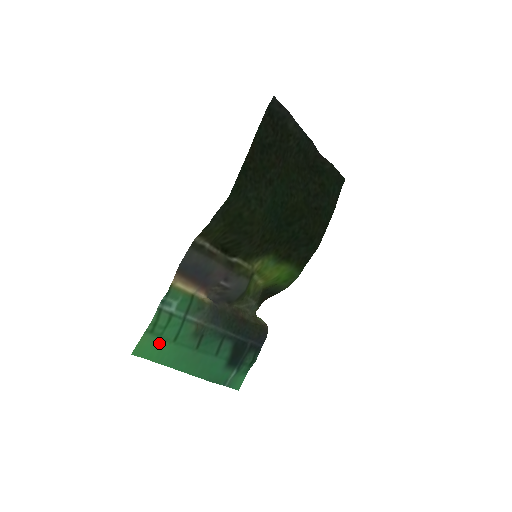
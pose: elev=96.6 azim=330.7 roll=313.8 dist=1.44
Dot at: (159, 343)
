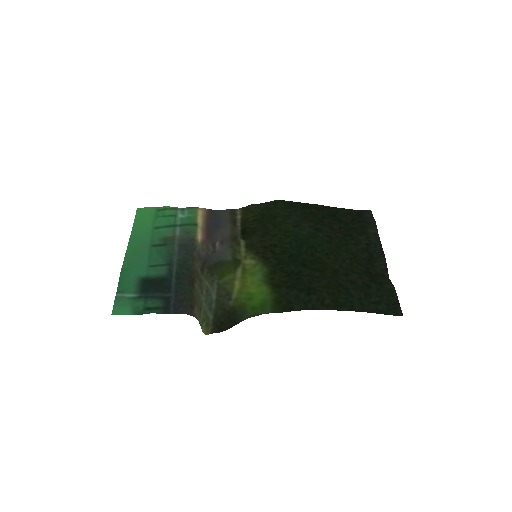
Dot at: (150, 220)
